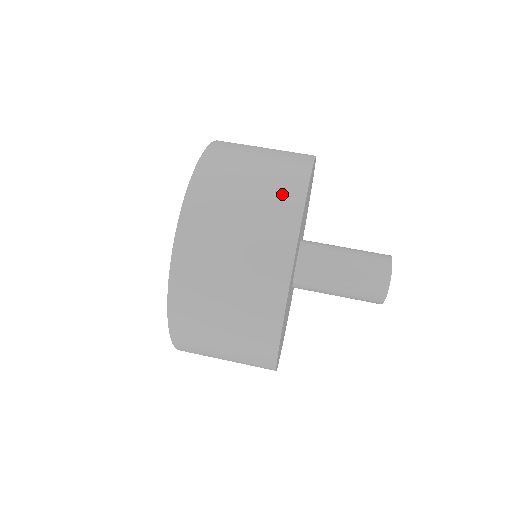
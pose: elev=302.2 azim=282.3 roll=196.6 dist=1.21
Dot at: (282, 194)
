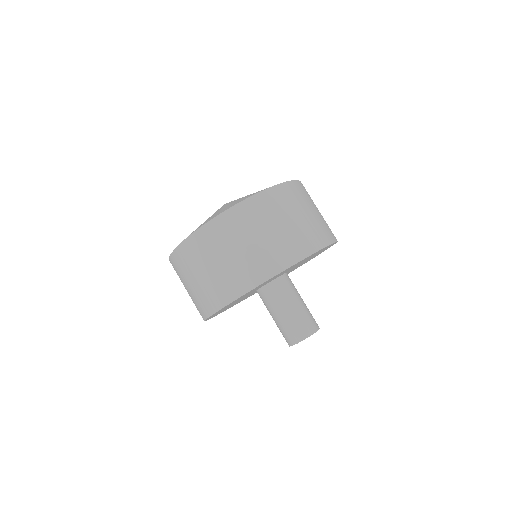
Dot at: (321, 232)
